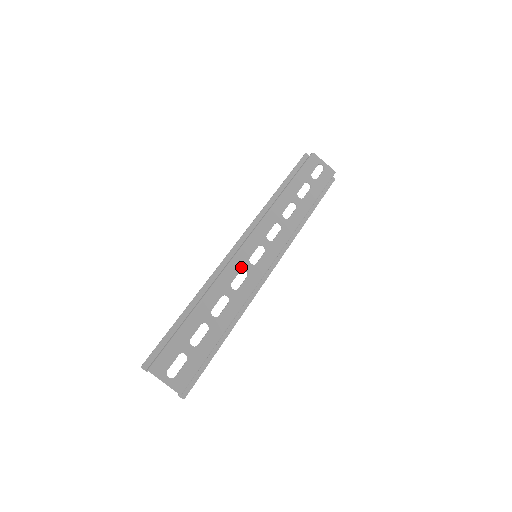
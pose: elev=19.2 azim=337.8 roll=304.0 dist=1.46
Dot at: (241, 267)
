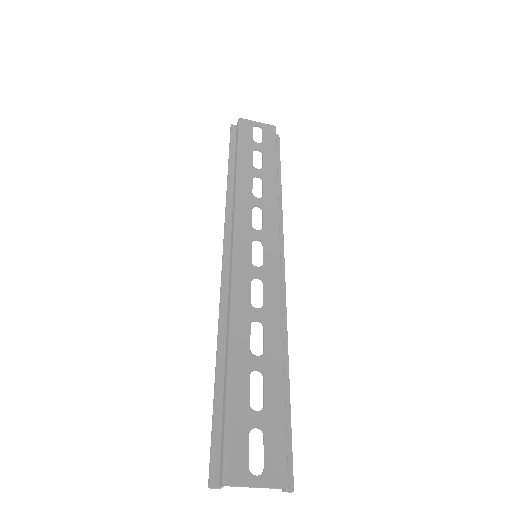
Dot at: (249, 277)
